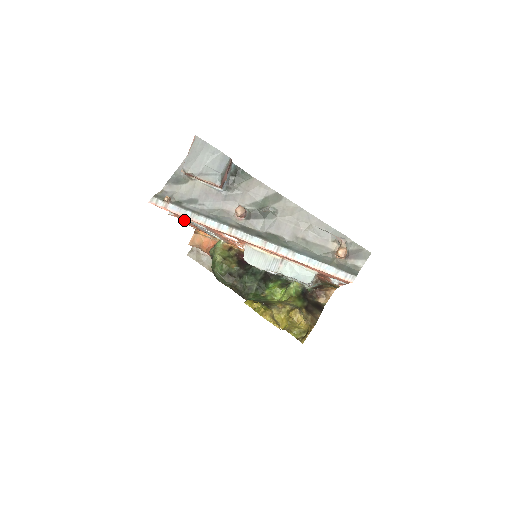
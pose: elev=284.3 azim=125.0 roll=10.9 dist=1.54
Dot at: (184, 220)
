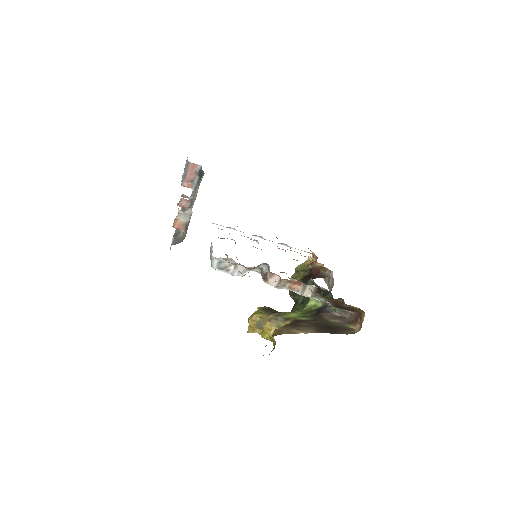
Dot at: occluded
